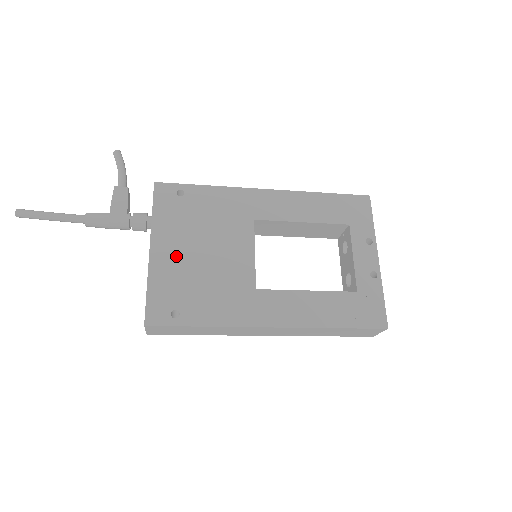
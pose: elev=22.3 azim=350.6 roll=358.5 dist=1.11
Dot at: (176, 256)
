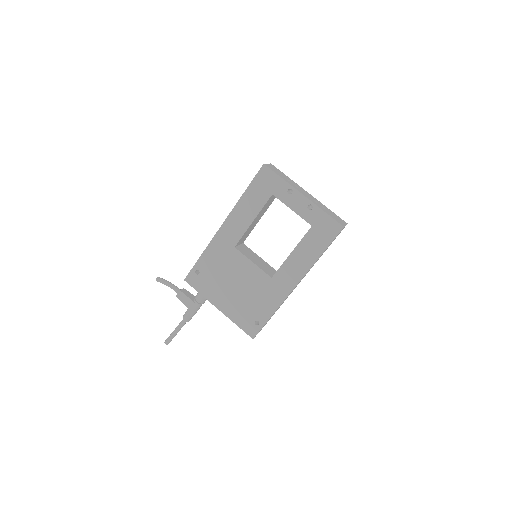
Dot at: (229, 301)
